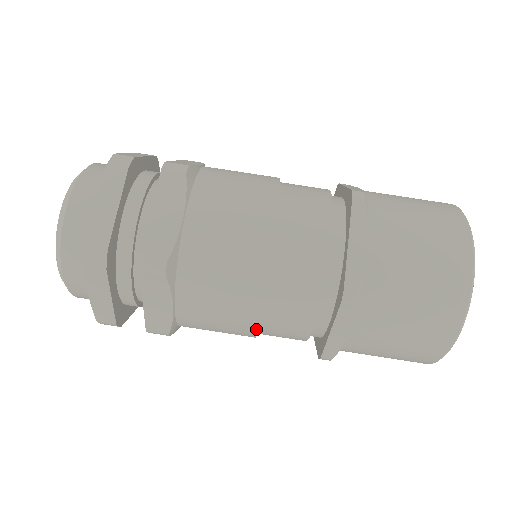
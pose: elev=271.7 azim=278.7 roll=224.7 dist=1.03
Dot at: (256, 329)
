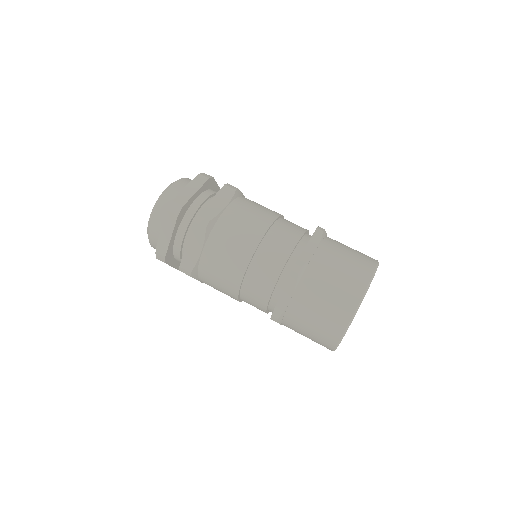
Dot at: (241, 301)
